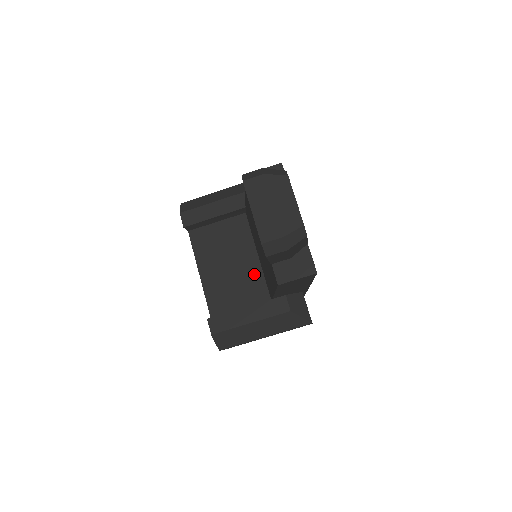
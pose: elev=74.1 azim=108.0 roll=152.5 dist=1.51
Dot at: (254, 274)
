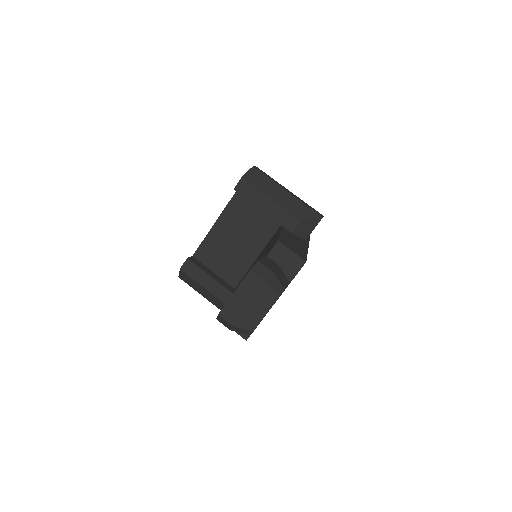
Dot at: (243, 263)
